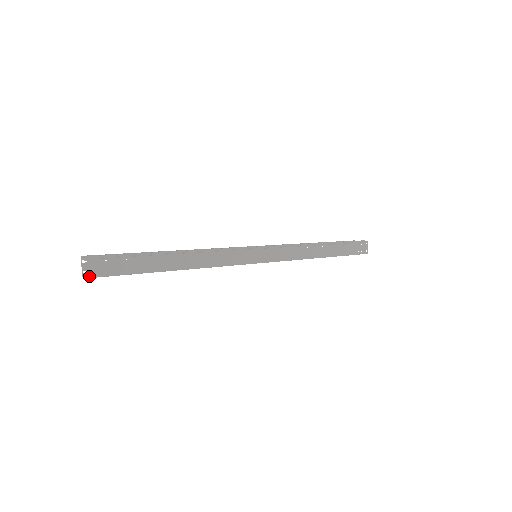
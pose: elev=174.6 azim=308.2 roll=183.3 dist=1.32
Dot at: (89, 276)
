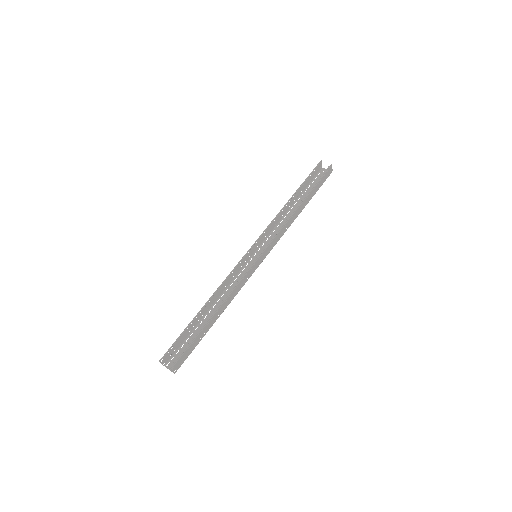
Dot at: (174, 373)
